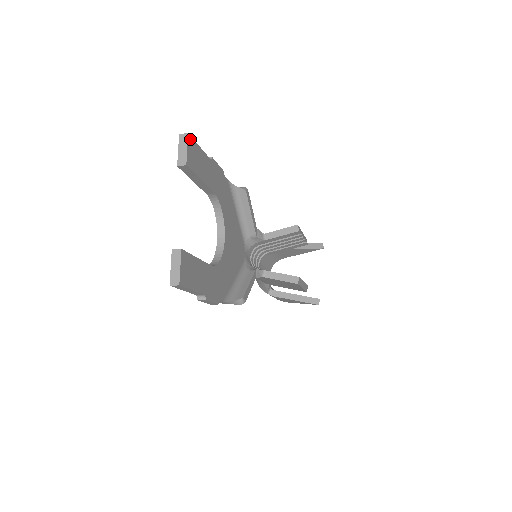
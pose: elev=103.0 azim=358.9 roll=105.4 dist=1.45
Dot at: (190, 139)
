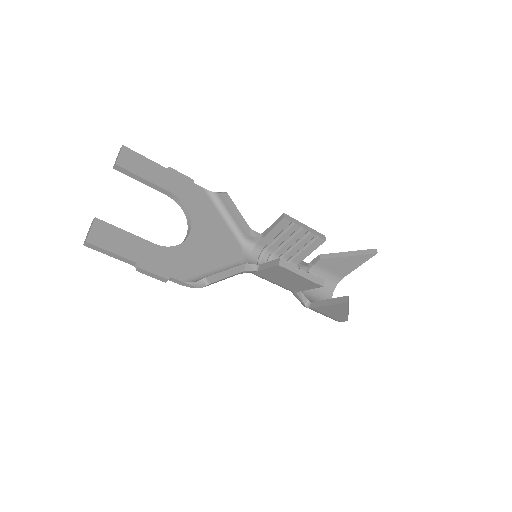
Dot at: (126, 149)
